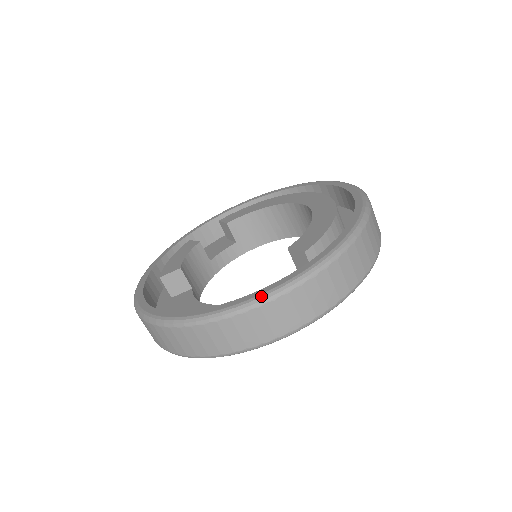
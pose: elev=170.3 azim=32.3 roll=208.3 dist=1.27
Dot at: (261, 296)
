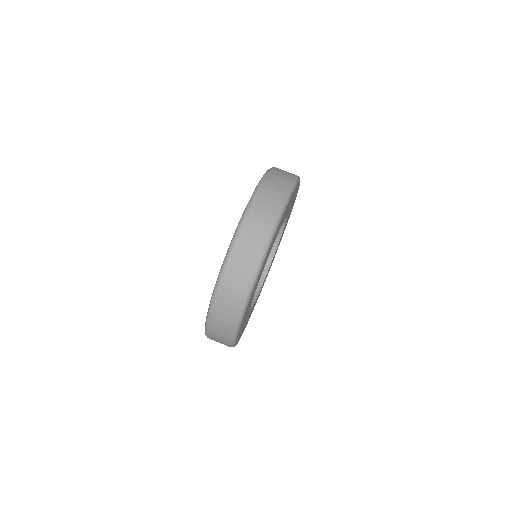
Dot at: occluded
